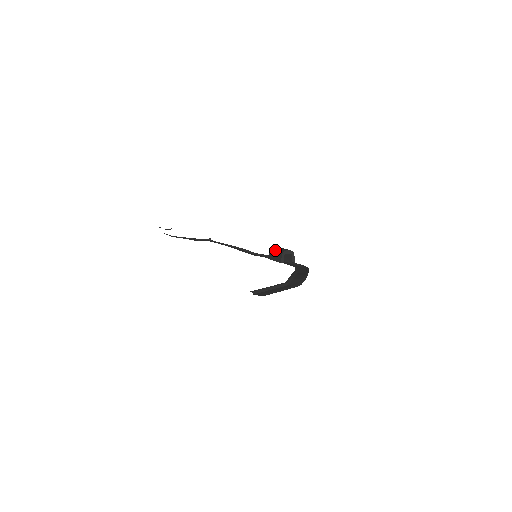
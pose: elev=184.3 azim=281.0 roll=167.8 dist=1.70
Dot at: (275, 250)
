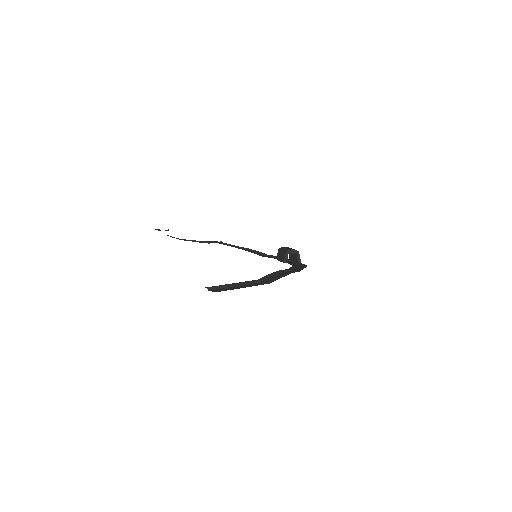
Dot at: (281, 250)
